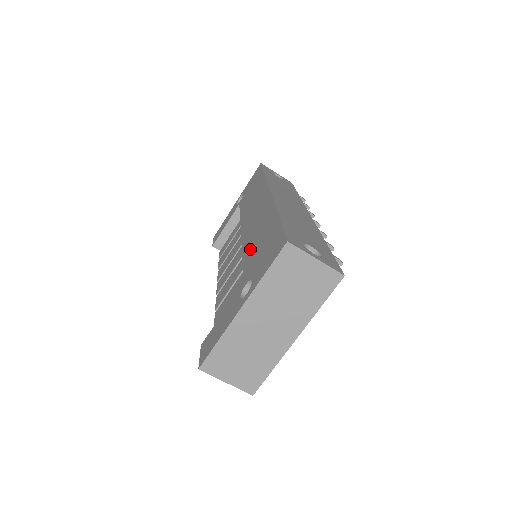
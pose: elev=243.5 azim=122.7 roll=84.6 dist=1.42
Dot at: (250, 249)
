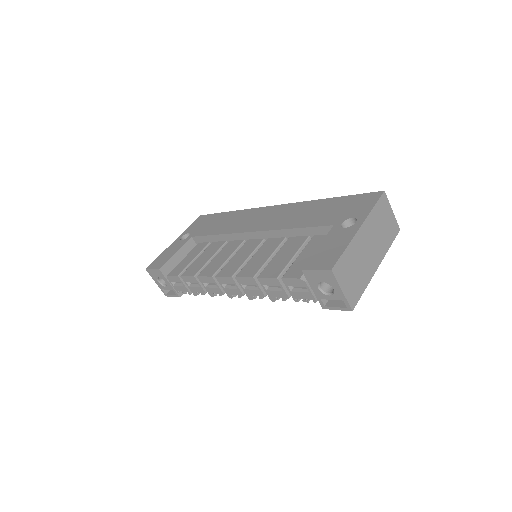
Dot at: (305, 220)
